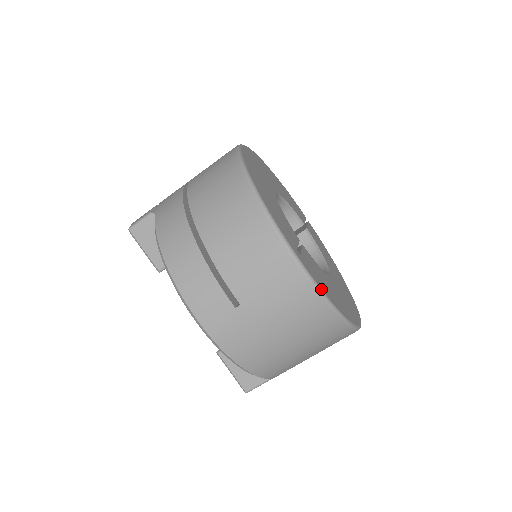
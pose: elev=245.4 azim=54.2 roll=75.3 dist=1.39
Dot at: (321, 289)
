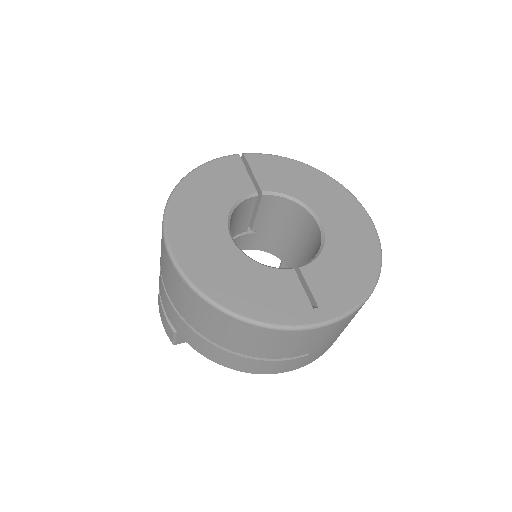
Dot at: (353, 308)
